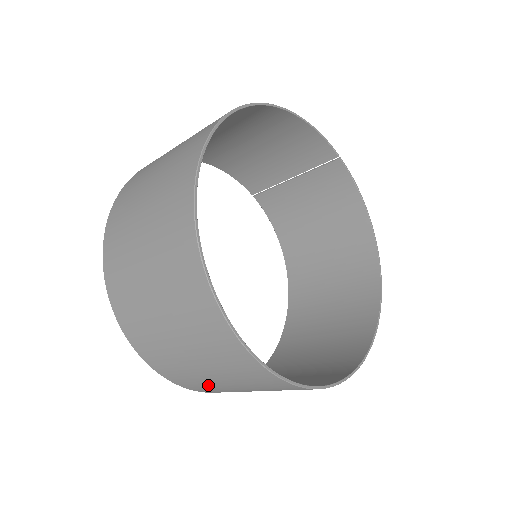
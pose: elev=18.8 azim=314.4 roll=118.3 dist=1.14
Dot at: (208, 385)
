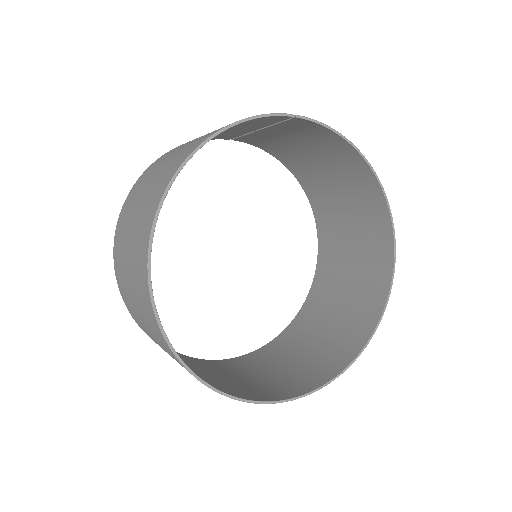
Dot at: (266, 364)
